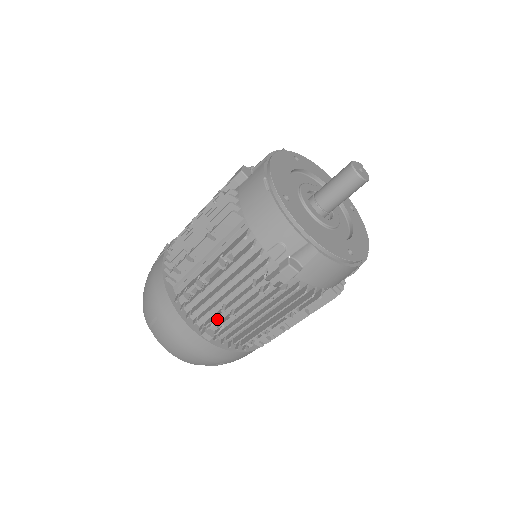
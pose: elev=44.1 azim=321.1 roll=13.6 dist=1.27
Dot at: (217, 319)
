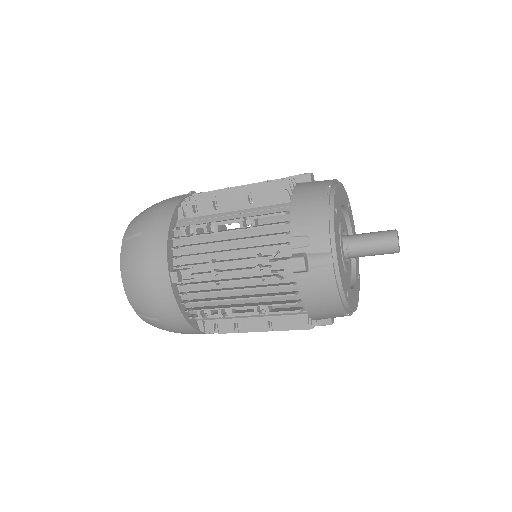
Dot at: (196, 269)
